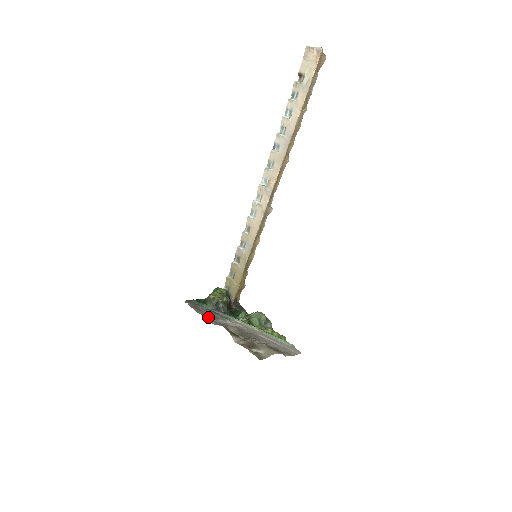
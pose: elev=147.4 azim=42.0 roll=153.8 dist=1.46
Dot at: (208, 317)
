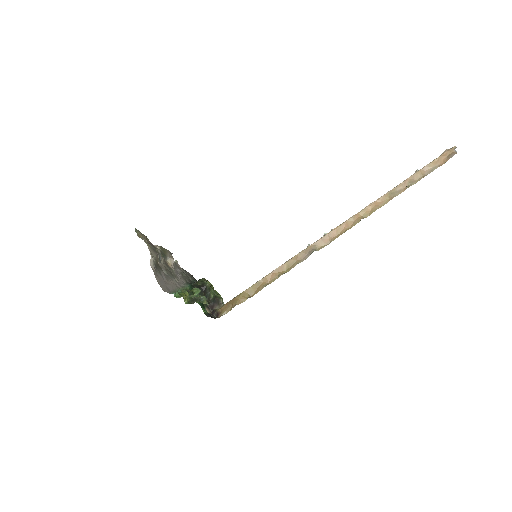
Dot at: (179, 268)
